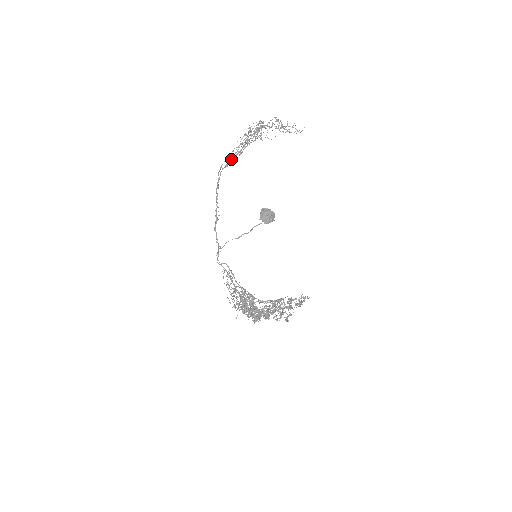
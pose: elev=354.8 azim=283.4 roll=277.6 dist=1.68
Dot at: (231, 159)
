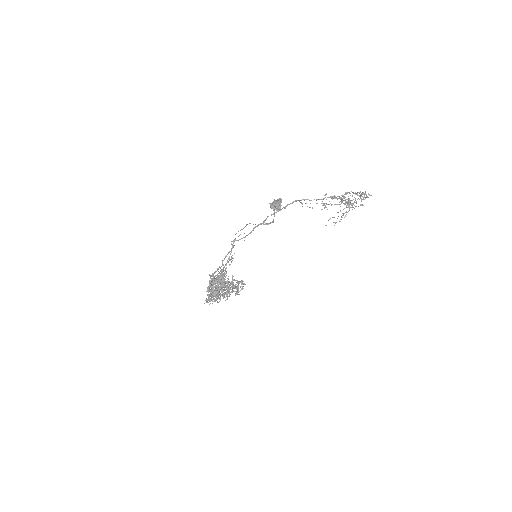
Dot at: occluded
